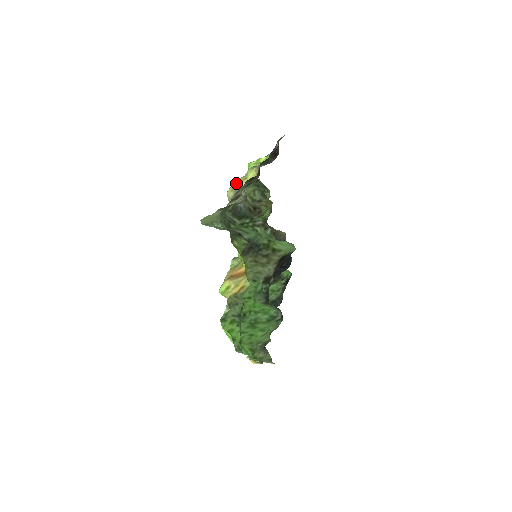
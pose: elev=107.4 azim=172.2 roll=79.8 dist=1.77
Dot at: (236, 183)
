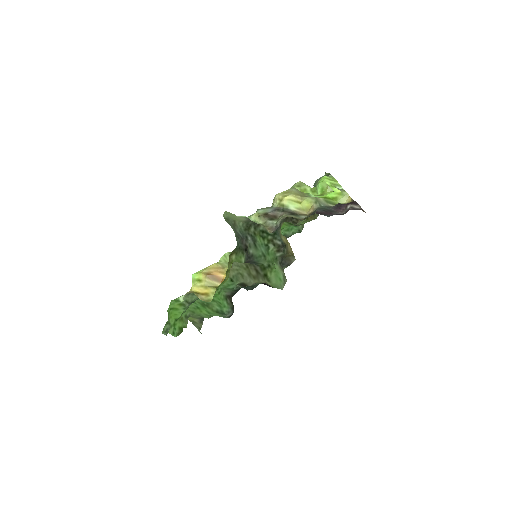
Dot at: (288, 199)
